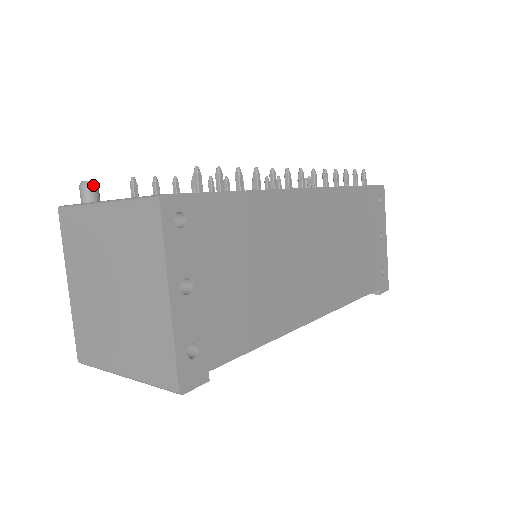
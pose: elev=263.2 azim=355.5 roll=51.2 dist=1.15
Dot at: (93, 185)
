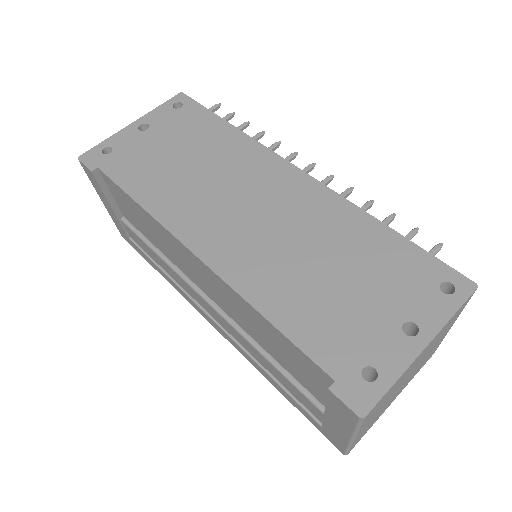
Dot at: occluded
